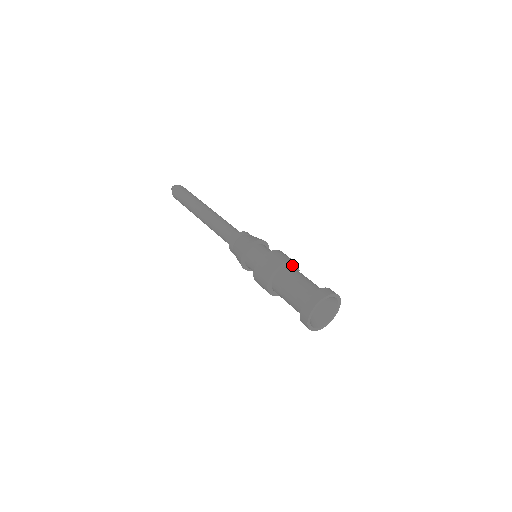
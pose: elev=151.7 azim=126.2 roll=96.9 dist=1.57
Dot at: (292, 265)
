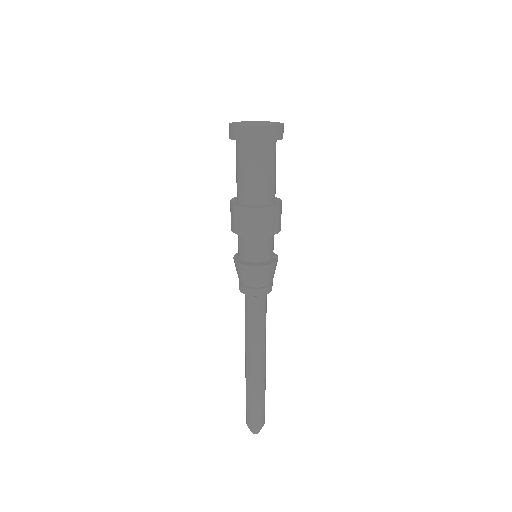
Dot at: occluded
